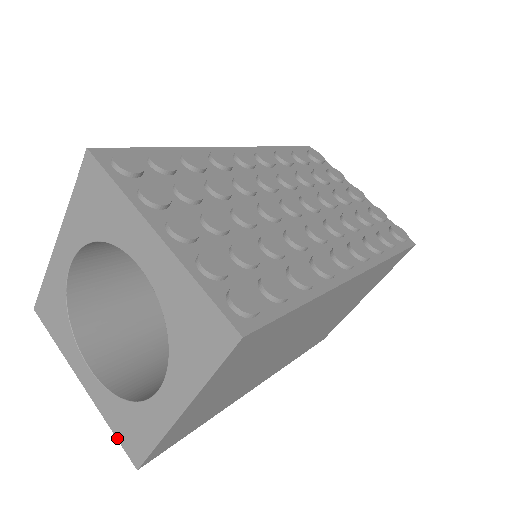
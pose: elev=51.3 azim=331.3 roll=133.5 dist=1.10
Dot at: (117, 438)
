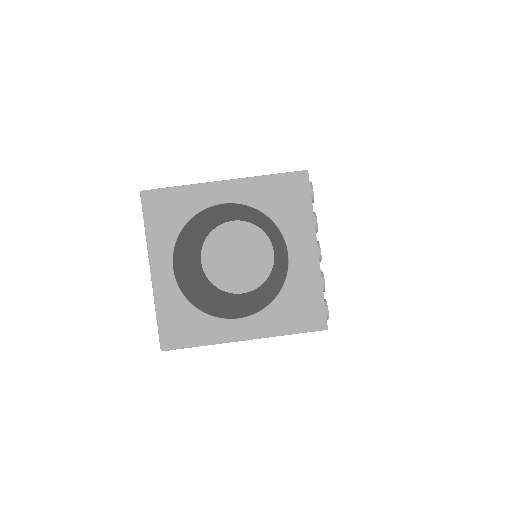
Dot at: (158, 323)
